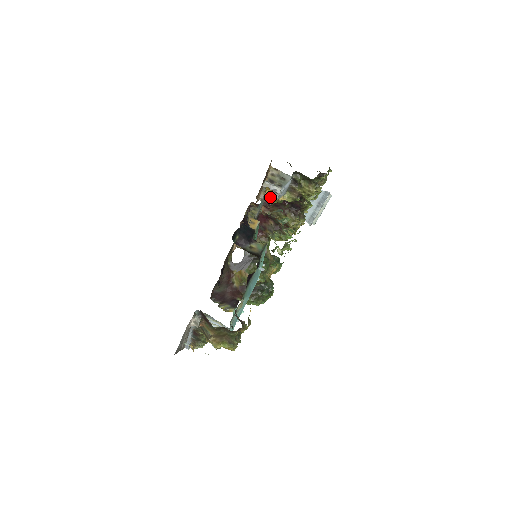
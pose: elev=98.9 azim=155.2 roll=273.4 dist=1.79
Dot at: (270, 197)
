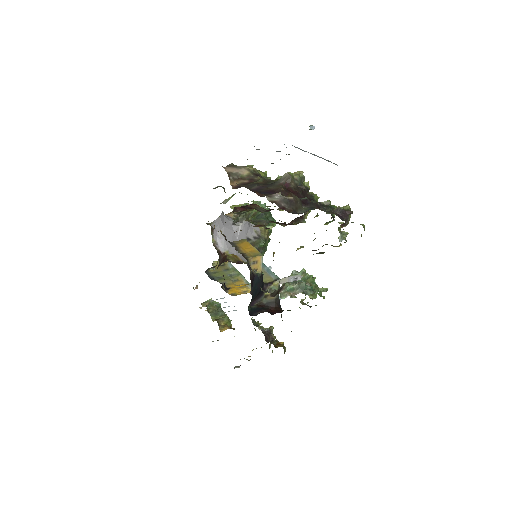
Dot at: occluded
